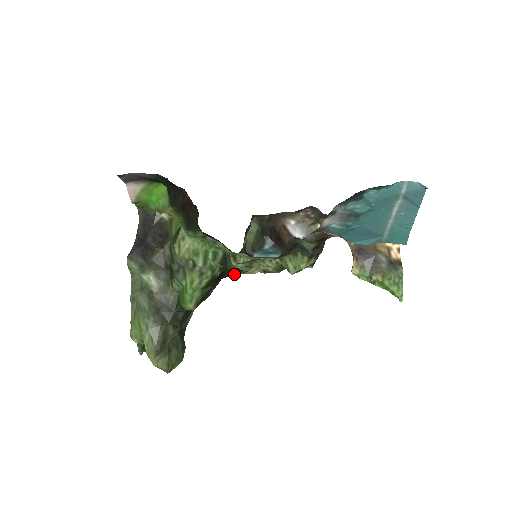
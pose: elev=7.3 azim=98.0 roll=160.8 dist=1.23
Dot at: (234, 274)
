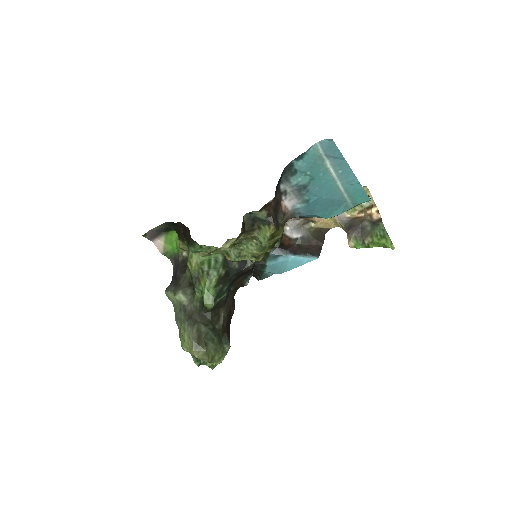
Dot at: (239, 272)
